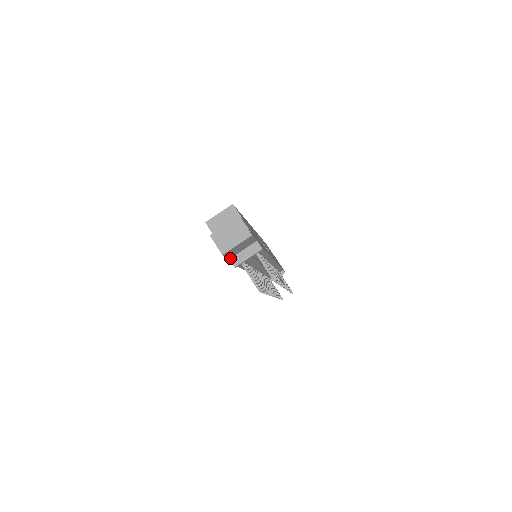
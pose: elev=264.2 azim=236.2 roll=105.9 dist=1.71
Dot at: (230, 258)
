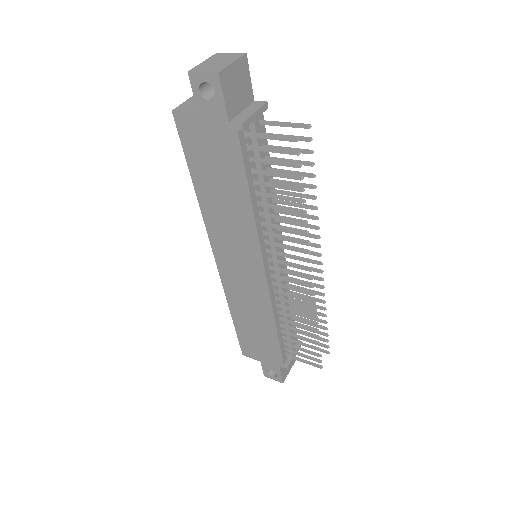
Dot at: (229, 122)
